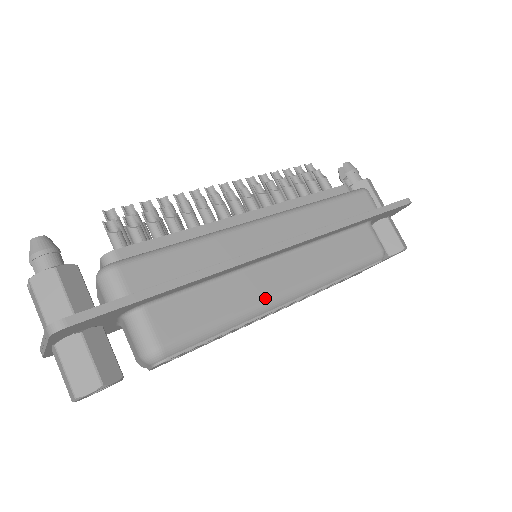
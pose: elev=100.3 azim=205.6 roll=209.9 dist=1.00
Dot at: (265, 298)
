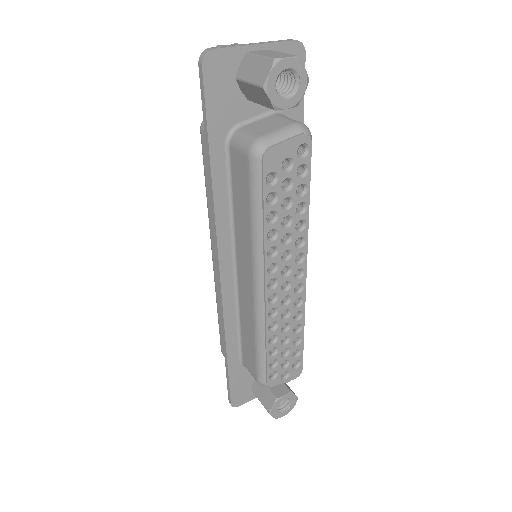
Dot at: occluded
